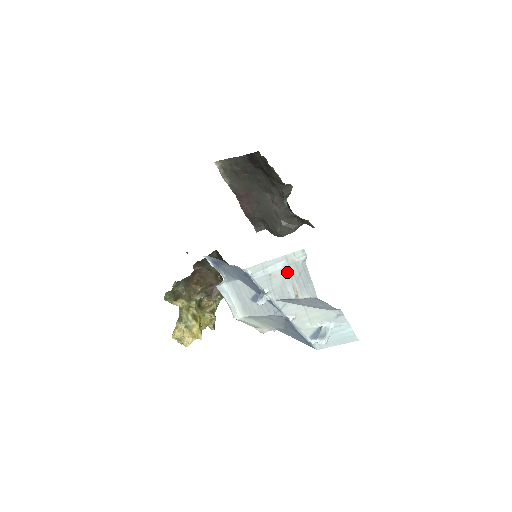
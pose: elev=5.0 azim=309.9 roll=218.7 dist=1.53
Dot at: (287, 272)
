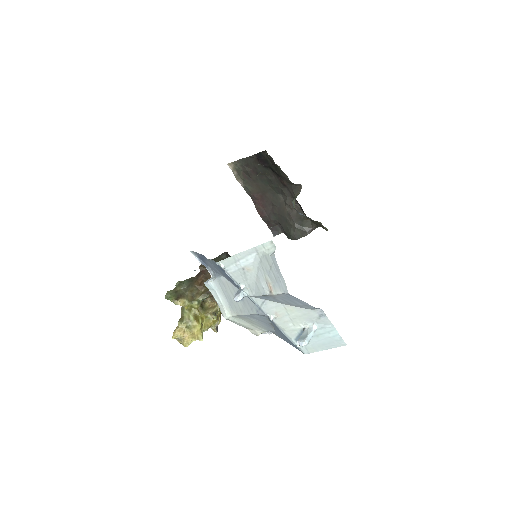
Dot at: (259, 266)
